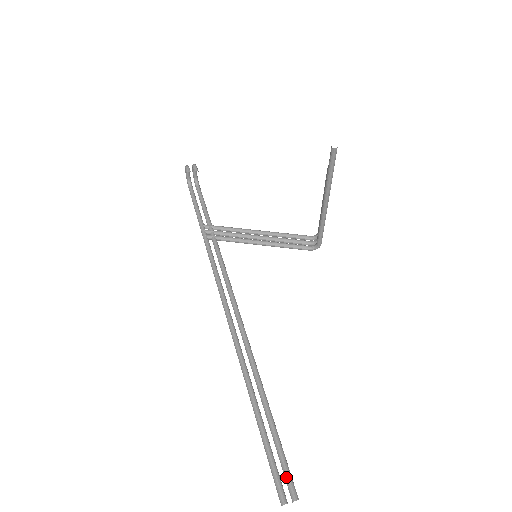
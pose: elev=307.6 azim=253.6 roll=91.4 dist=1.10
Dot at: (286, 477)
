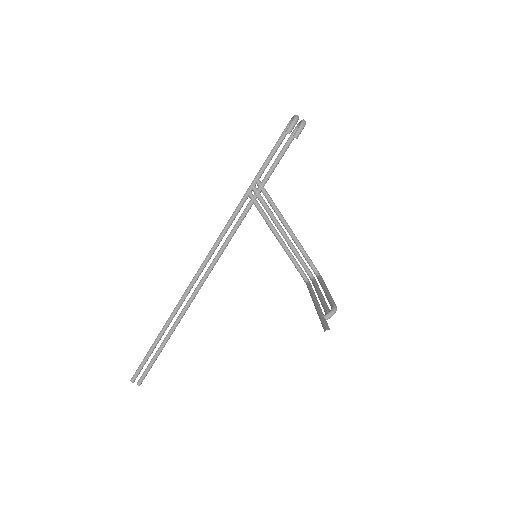
Dot at: (143, 374)
